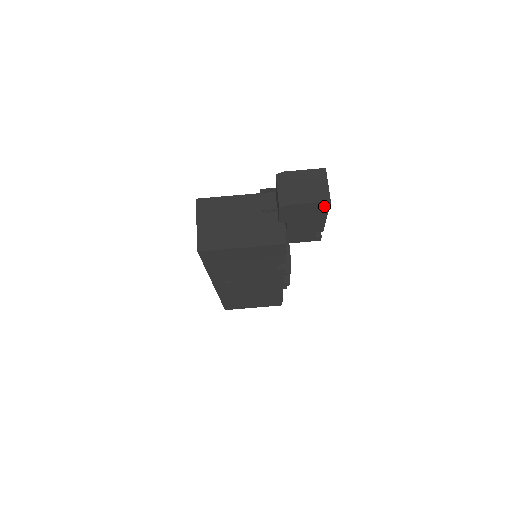
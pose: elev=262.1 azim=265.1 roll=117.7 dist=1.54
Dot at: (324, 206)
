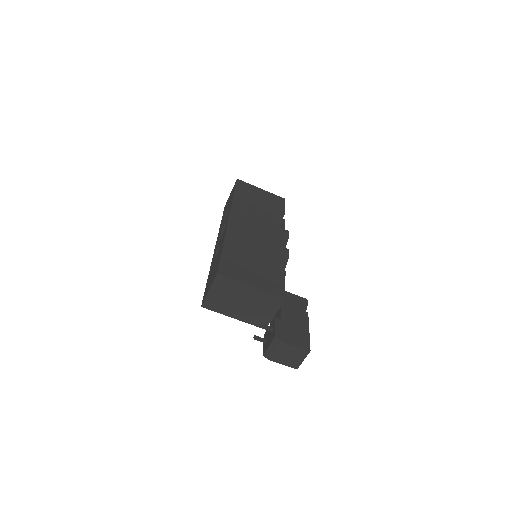
Dot at: occluded
